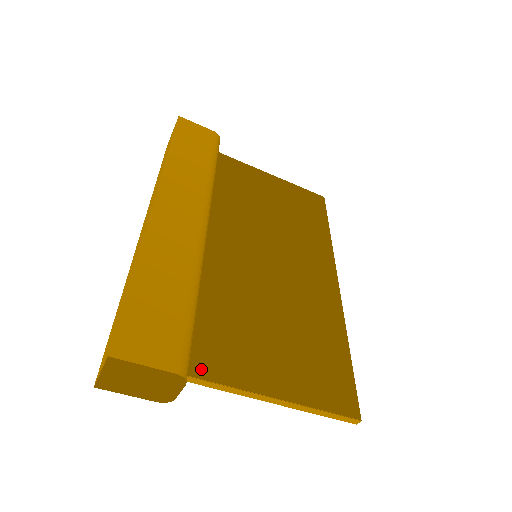
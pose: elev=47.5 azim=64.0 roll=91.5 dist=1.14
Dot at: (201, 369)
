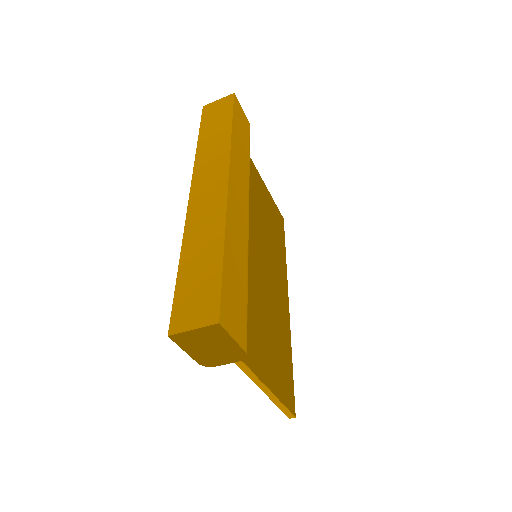
Dot at: occluded
